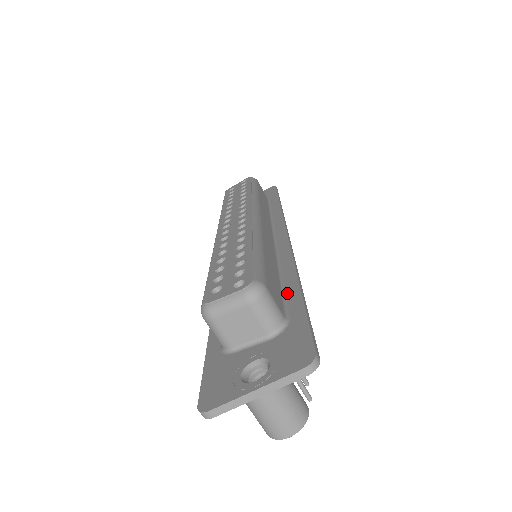
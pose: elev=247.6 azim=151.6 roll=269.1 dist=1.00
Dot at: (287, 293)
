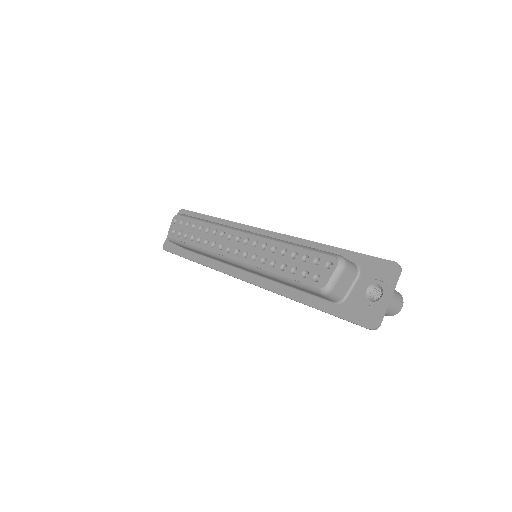
Dot at: occluded
